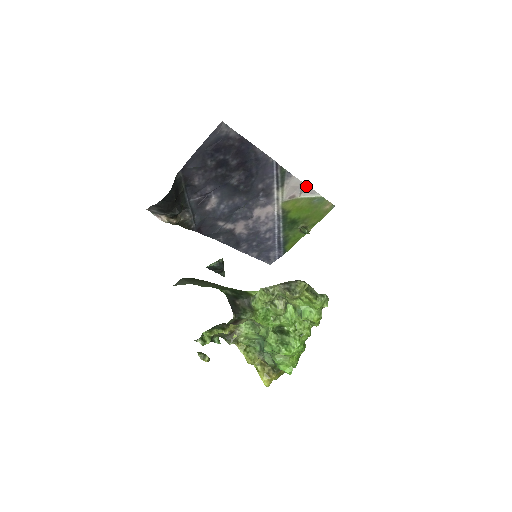
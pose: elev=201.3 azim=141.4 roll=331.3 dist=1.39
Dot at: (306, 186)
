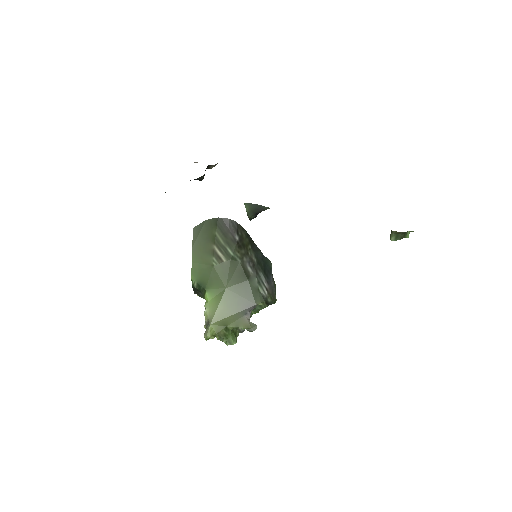
Dot at: occluded
